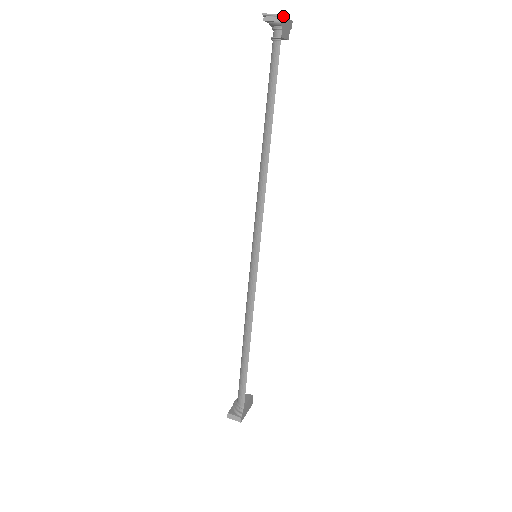
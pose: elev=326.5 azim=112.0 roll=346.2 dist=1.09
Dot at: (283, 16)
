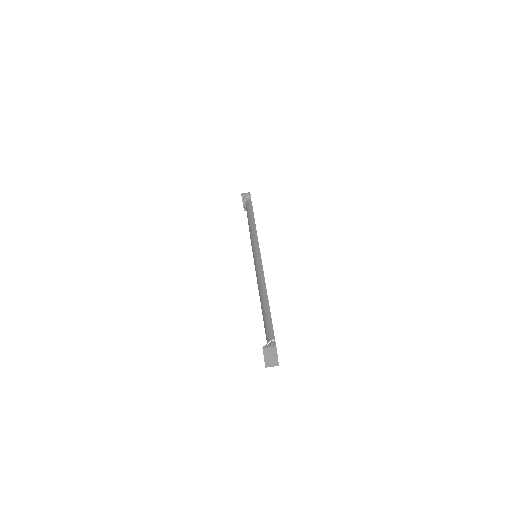
Dot at: (278, 362)
